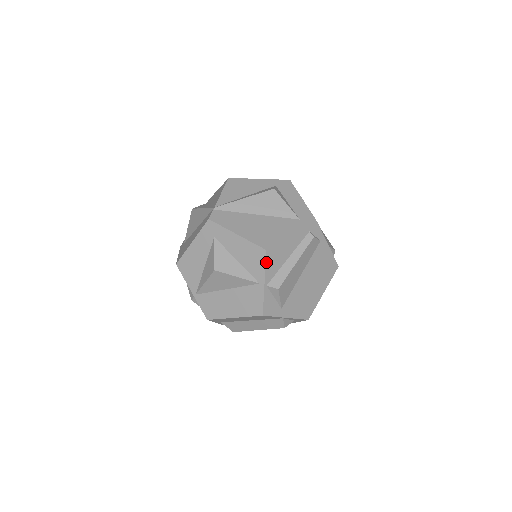
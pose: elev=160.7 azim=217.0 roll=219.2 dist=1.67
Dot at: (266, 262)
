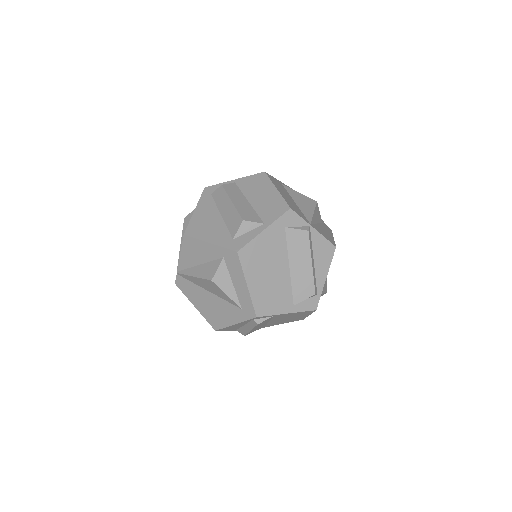
Dot at: (222, 330)
